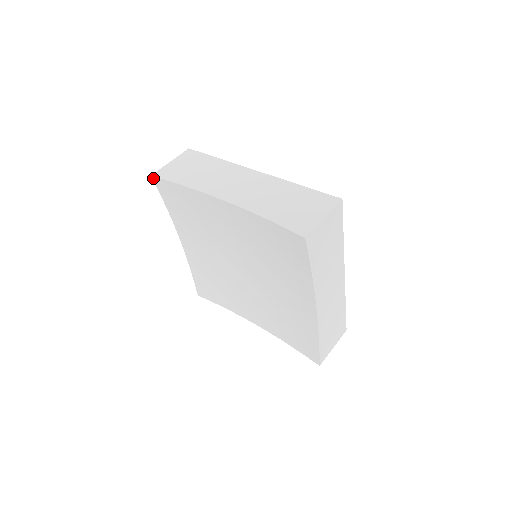
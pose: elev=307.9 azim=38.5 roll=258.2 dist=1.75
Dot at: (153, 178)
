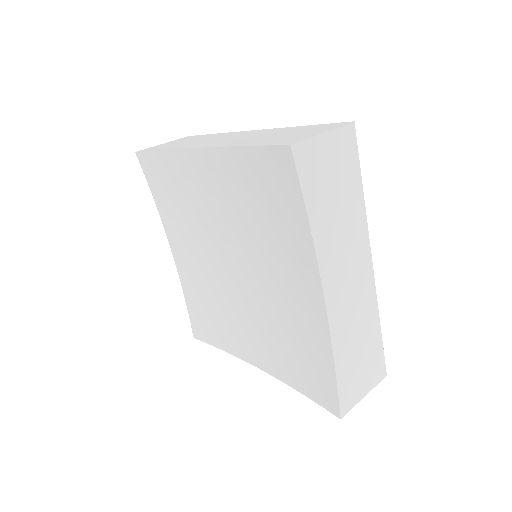
Dot at: (137, 155)
